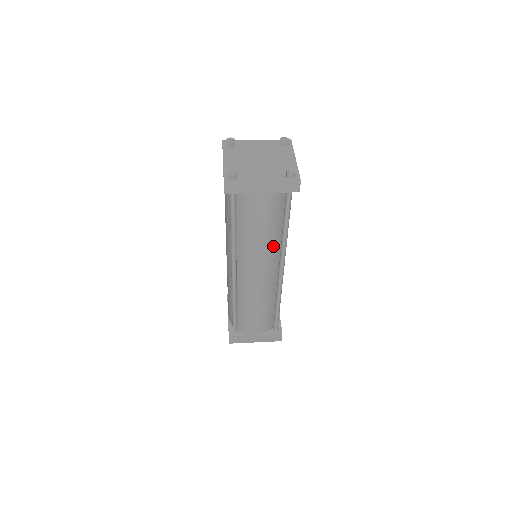
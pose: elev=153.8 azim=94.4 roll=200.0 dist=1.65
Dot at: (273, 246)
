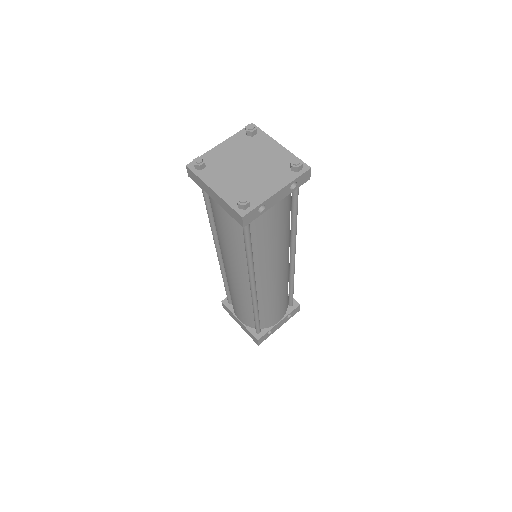
Dot at: (239, 259)
